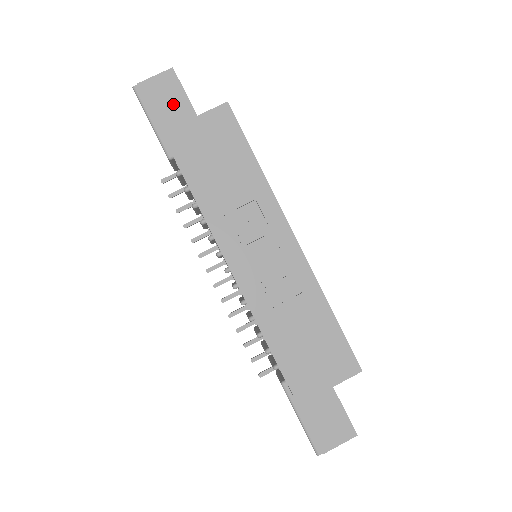
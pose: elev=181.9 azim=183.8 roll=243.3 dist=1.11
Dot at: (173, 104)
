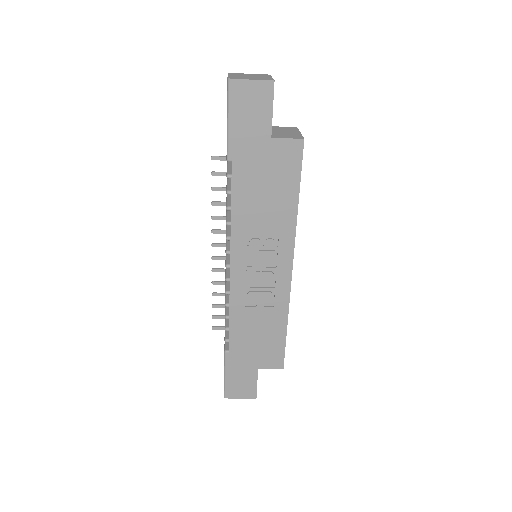
Dot at: (256, 116)
